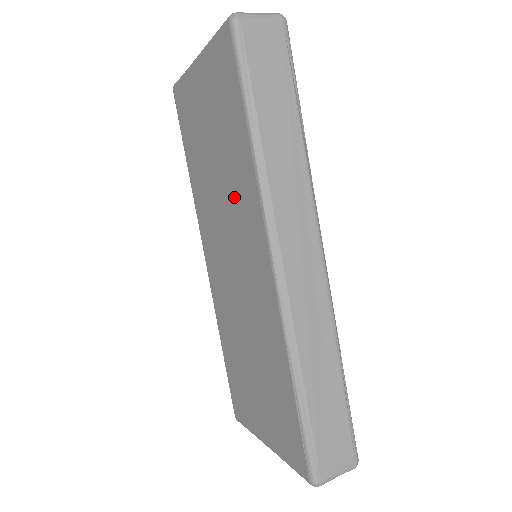
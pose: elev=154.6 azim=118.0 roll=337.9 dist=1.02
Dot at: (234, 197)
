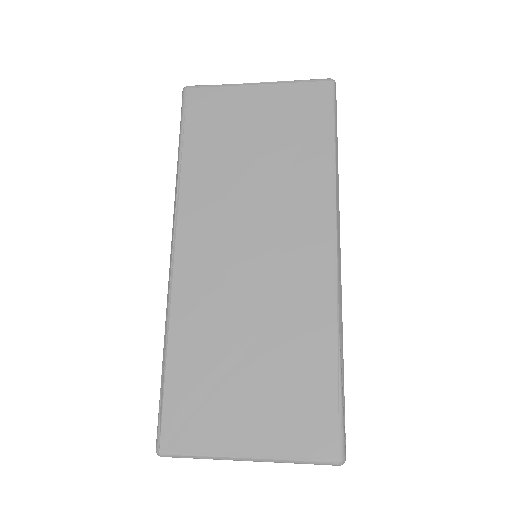
Dot at: (285, 193)
